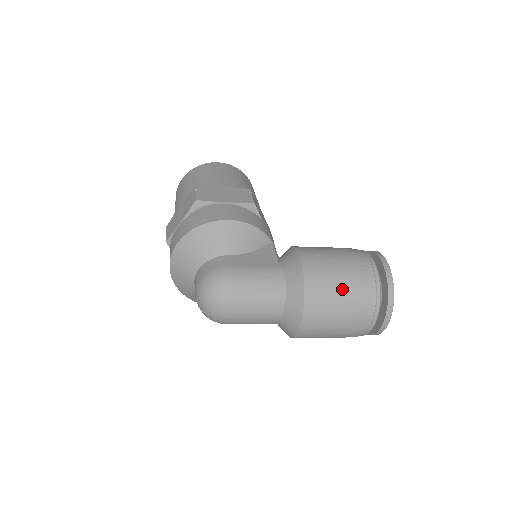
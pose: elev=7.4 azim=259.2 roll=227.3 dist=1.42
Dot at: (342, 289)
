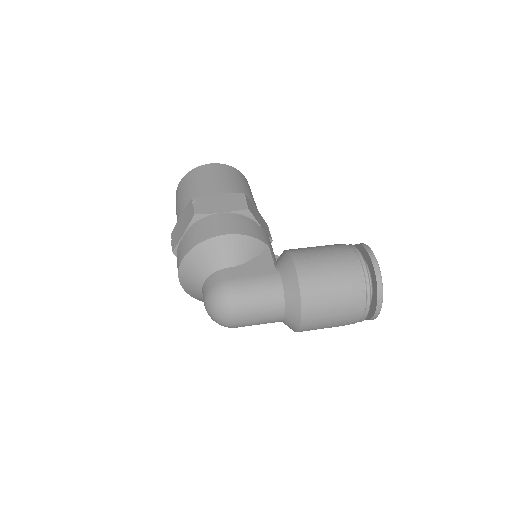
Dot at: (334, 290)
